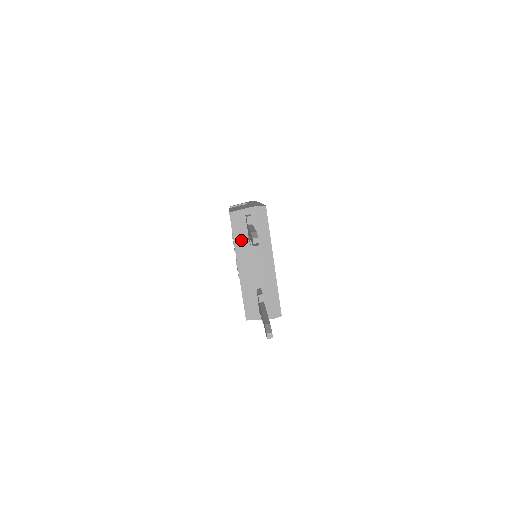
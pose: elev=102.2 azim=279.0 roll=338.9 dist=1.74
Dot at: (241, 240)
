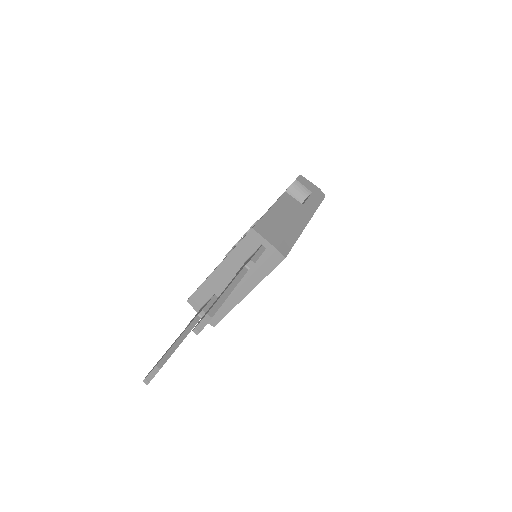
Dot at: (239, 255)
